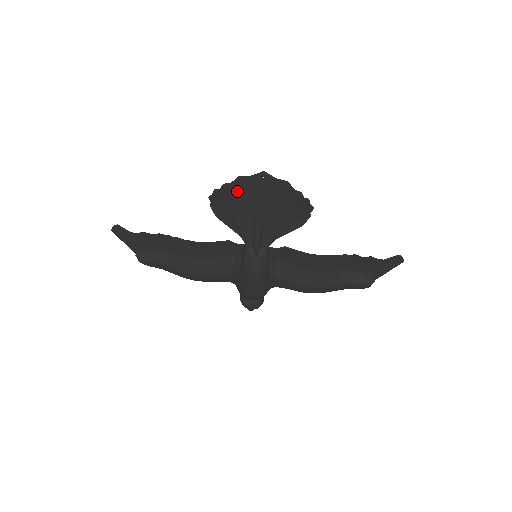
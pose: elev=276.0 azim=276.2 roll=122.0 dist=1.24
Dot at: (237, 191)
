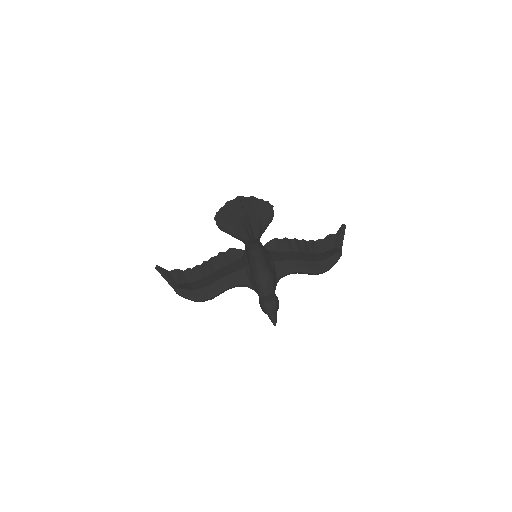
Dot at: (228, 210)
